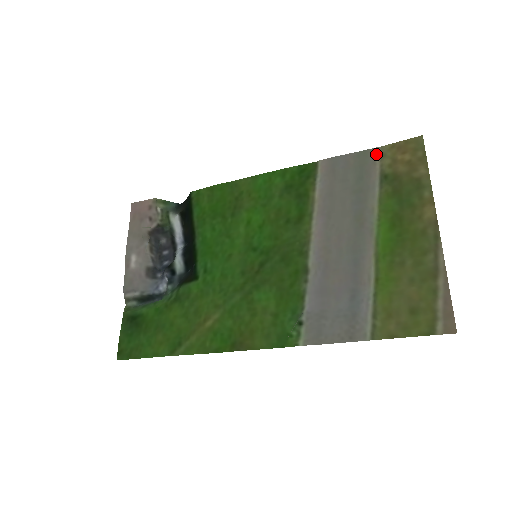
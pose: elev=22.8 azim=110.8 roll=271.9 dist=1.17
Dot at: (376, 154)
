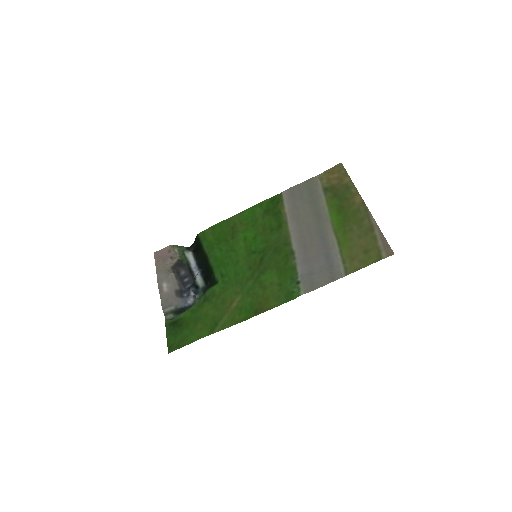
Dot at: (317, 179)
